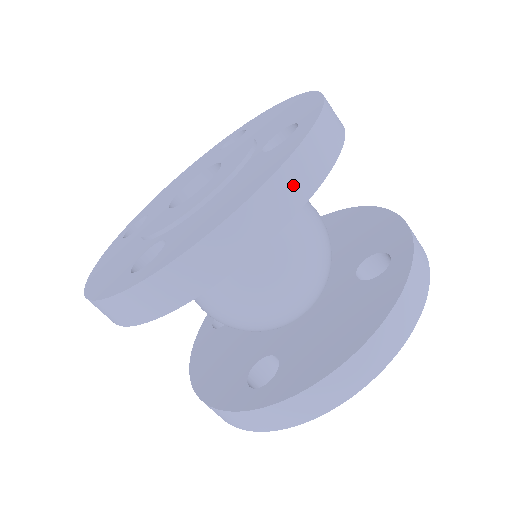
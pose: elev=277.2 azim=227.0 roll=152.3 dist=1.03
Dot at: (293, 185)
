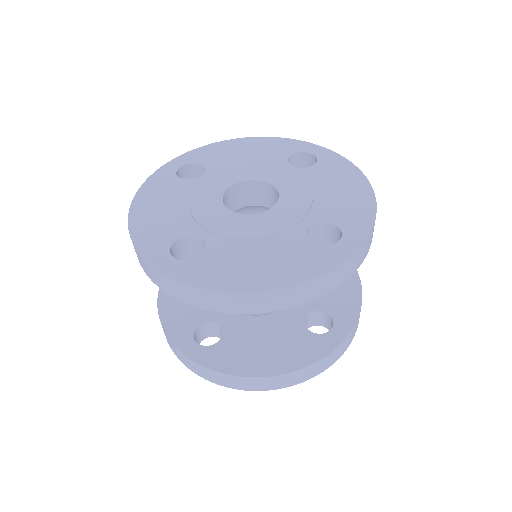
Dot at: (303, 294)
